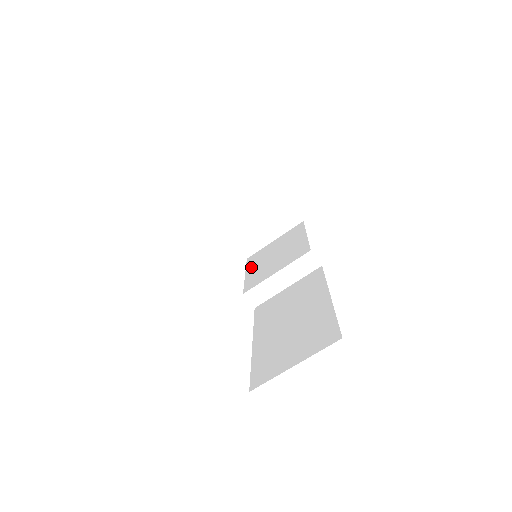
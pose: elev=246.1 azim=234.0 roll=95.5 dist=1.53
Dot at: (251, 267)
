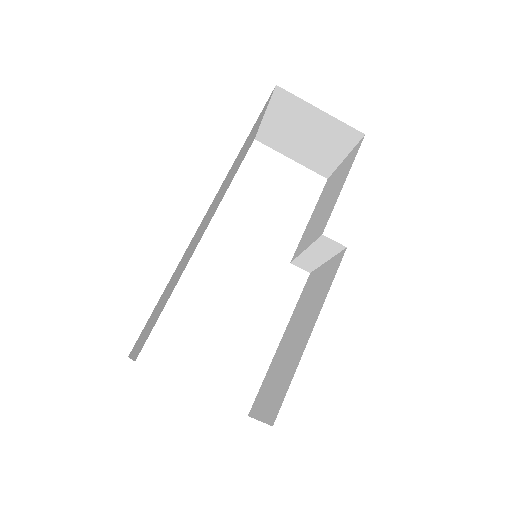
Dot at: (316, 208)
